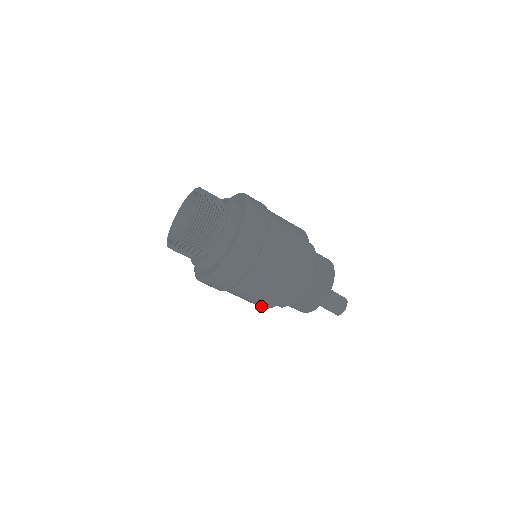
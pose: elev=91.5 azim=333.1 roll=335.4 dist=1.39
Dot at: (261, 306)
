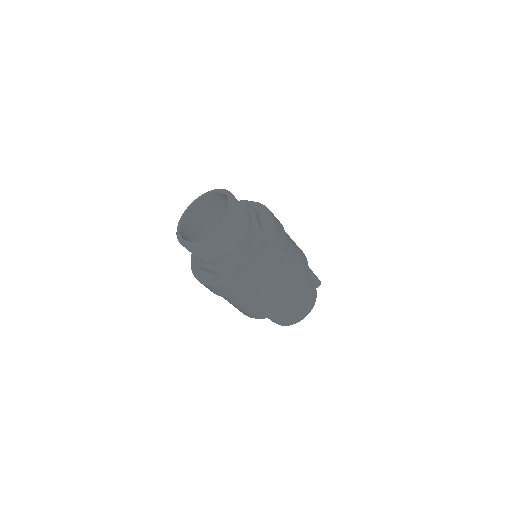
Dot at: occluded
